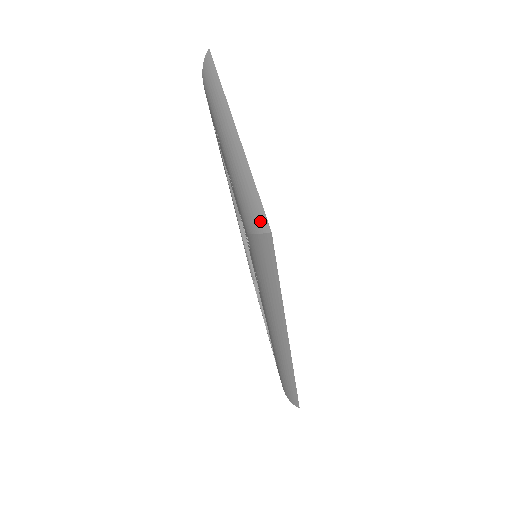
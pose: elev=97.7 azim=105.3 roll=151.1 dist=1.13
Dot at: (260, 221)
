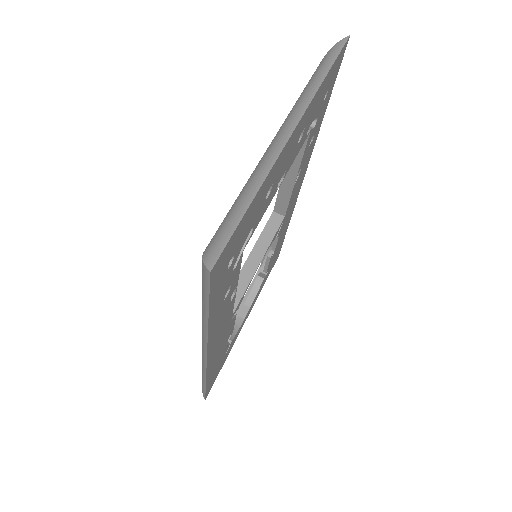
Dot at: (215, 251)
